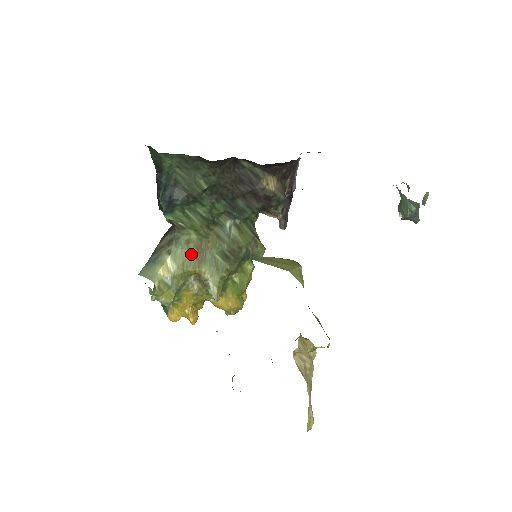
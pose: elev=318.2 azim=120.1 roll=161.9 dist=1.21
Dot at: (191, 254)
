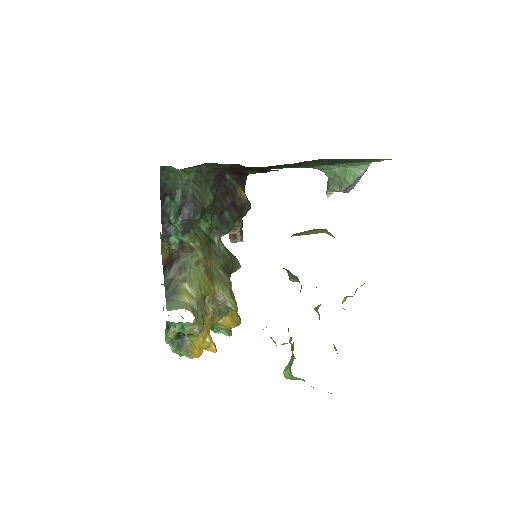
Dot at: (203, 275)
